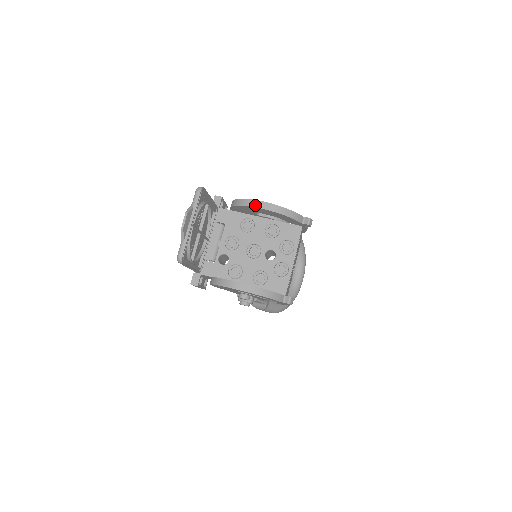
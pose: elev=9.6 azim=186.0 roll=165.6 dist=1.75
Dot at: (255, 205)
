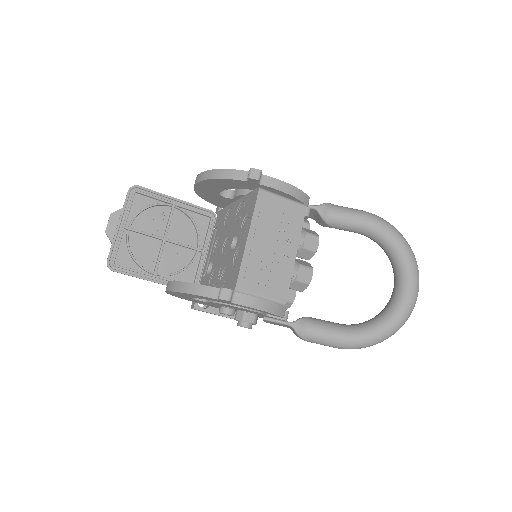
Dot at: occluded
